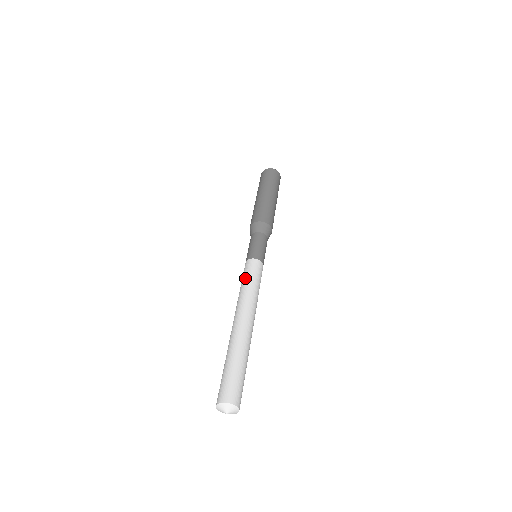
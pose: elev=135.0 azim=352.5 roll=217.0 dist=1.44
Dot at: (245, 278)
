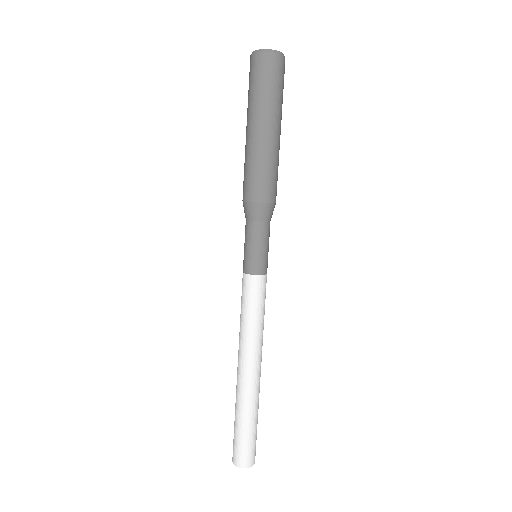
Dot at: (247, 309)
